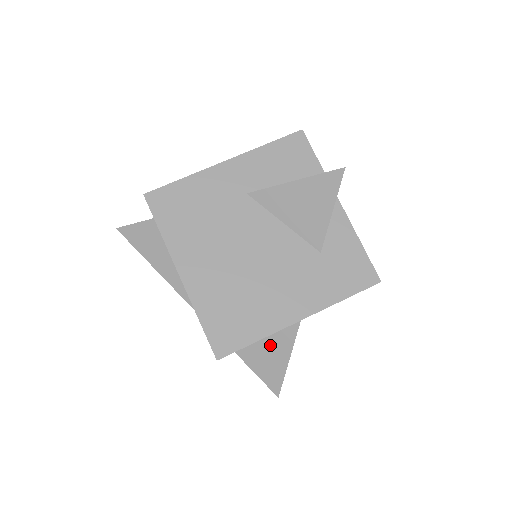
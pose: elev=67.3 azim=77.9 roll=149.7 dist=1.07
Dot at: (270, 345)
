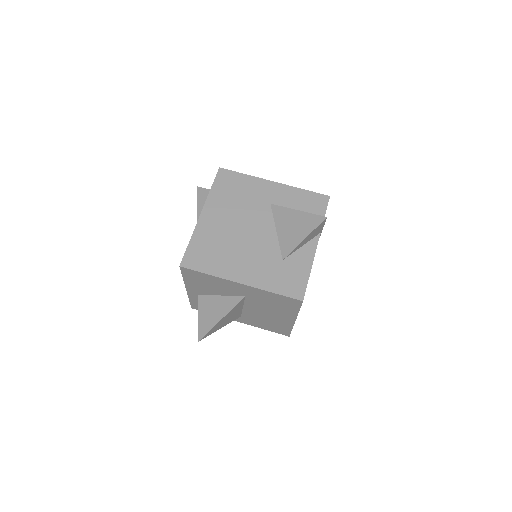
Dot at: (219, 303)
